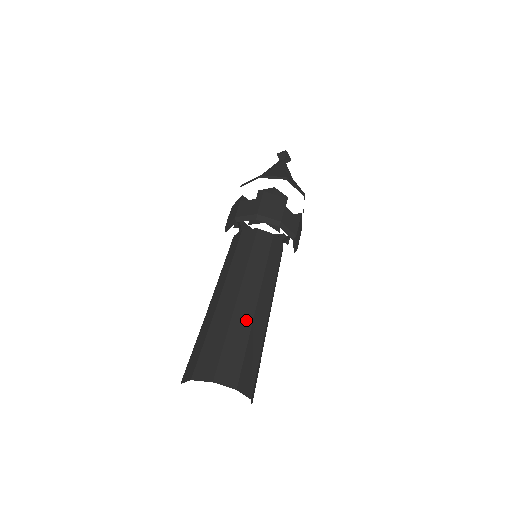
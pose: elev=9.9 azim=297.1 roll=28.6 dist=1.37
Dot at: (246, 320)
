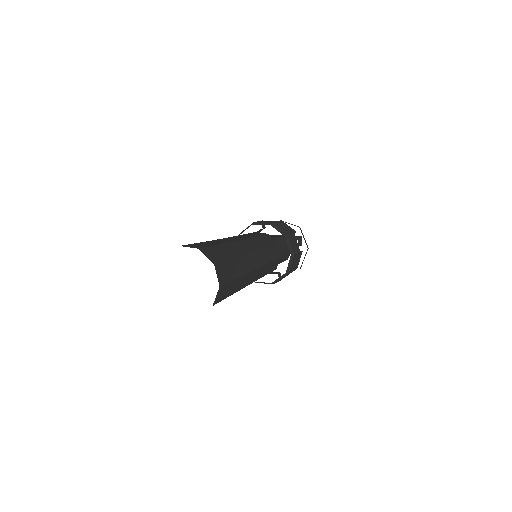
Dot at: (239, 250)
